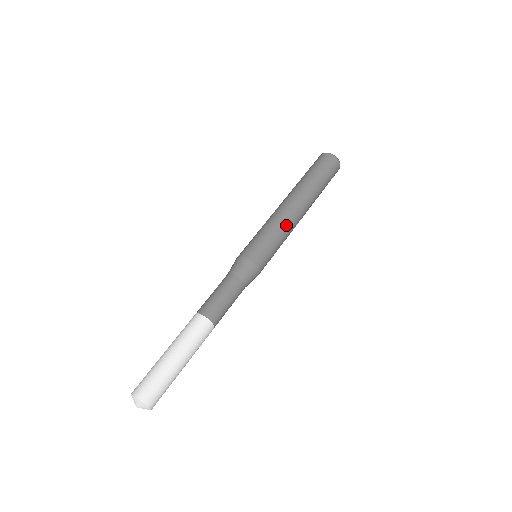
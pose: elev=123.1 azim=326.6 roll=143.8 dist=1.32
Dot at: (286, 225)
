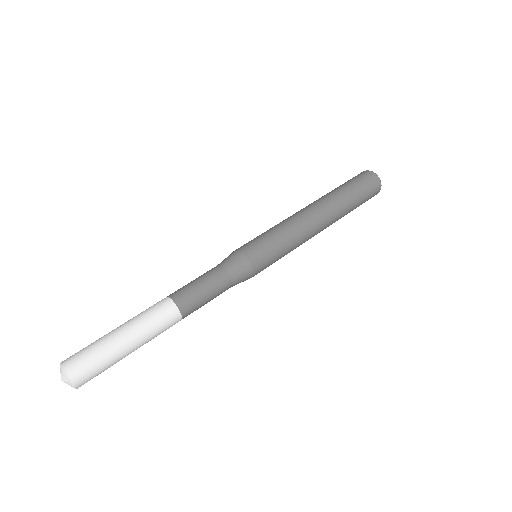
Dot at: (301, 235)
